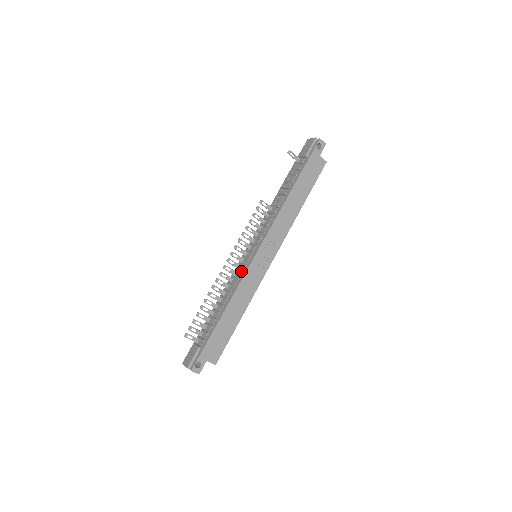
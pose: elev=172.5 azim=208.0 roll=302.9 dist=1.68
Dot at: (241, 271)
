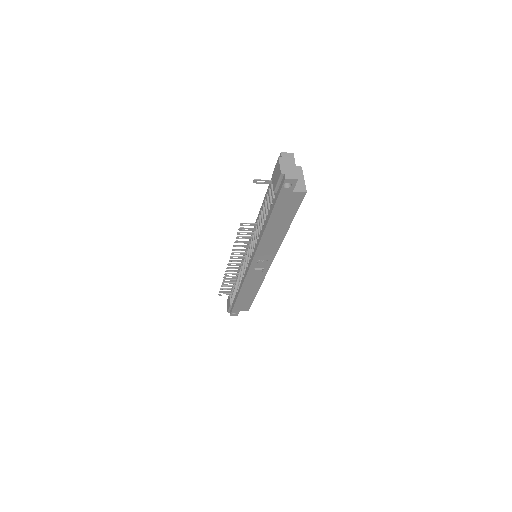
Dot at: (243, 272)
